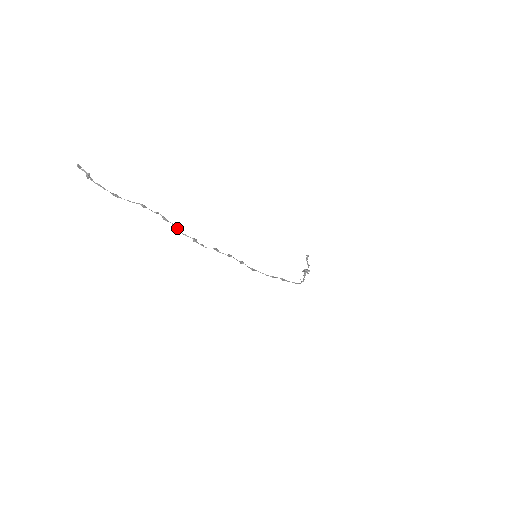
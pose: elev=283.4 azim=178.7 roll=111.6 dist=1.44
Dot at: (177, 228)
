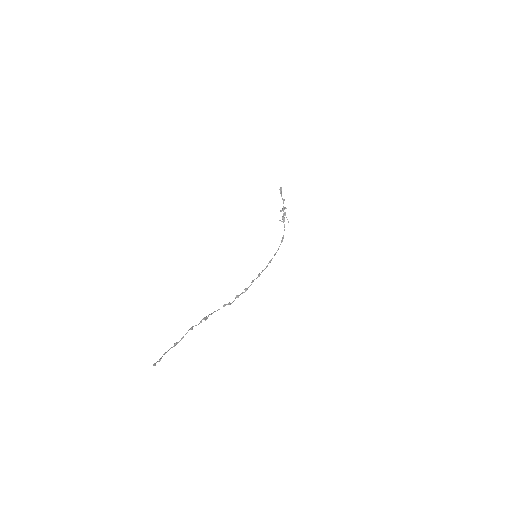
Dot at: occluded
